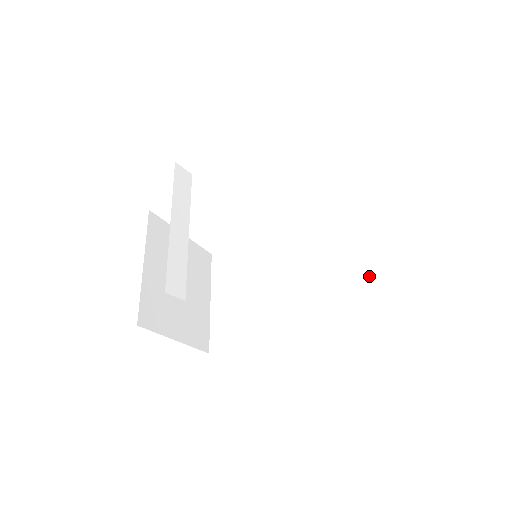
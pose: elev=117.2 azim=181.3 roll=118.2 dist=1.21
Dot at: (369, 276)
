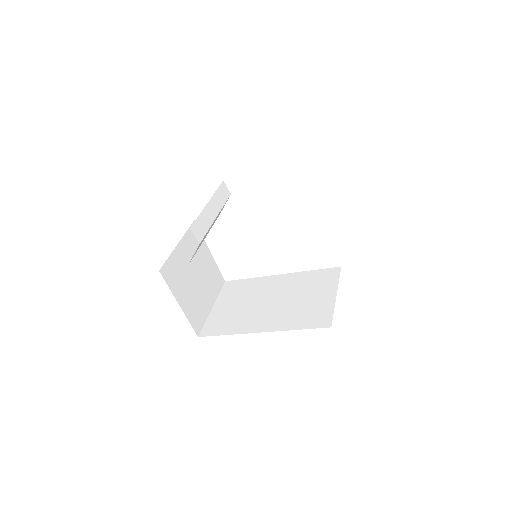
Dot at: (335, 299)
